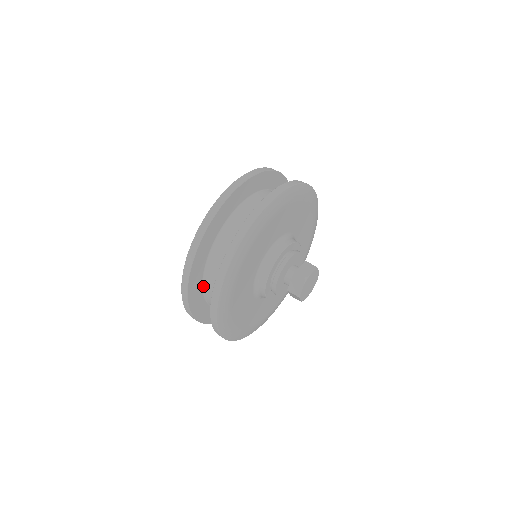
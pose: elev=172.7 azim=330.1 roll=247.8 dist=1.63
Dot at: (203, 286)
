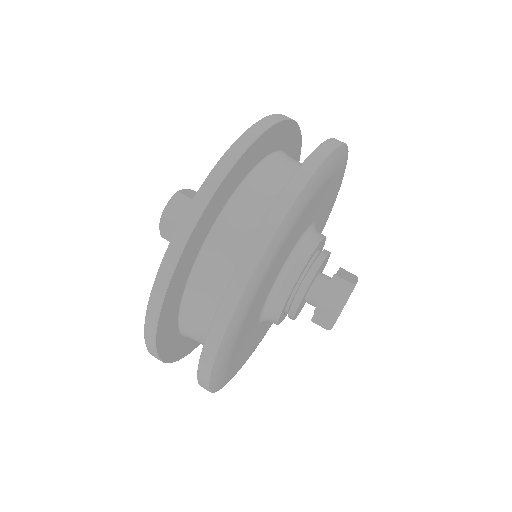
Dot at: (195, 265)
